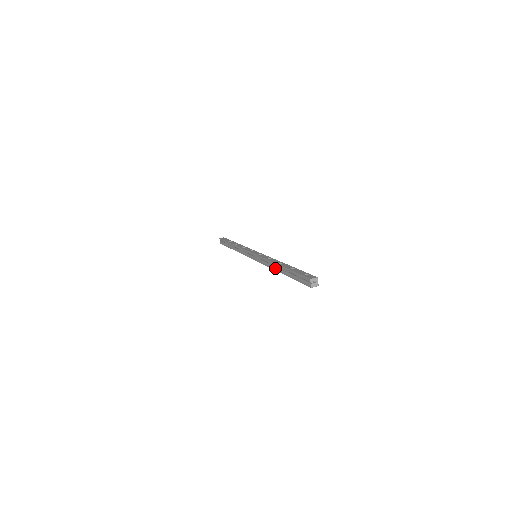
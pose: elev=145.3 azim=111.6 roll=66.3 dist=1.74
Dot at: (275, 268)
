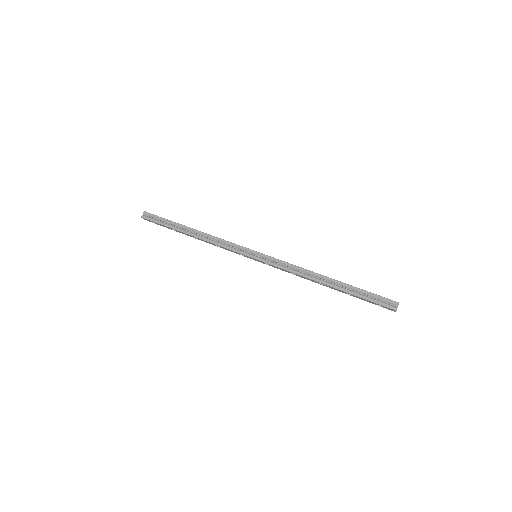
Dot at: (316, 278)
